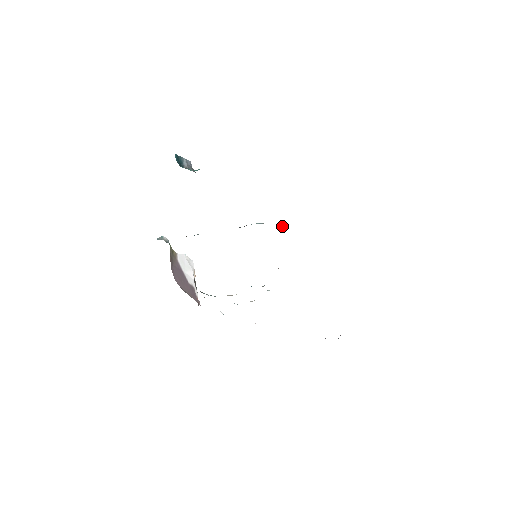
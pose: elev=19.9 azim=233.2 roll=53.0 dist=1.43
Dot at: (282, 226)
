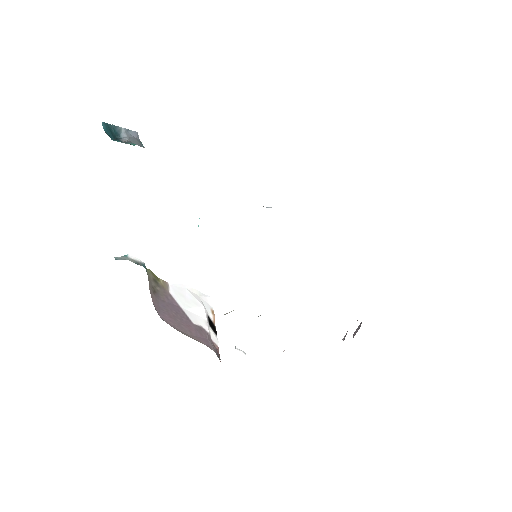
Dot at: occluded
